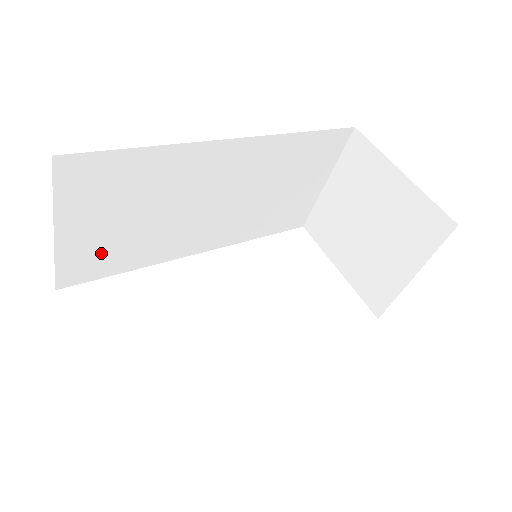
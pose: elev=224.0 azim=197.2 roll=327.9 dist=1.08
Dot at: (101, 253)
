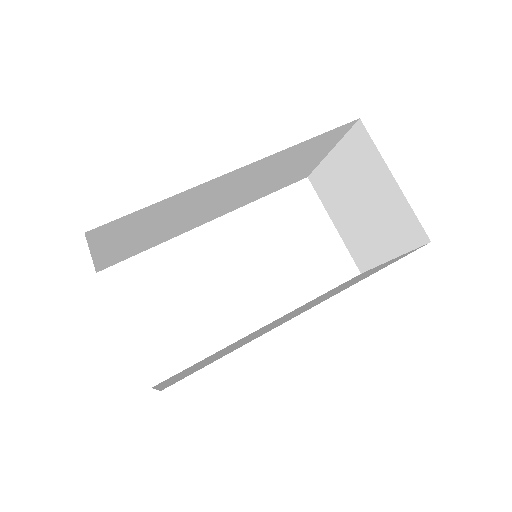
Dot at: (129, 249)
